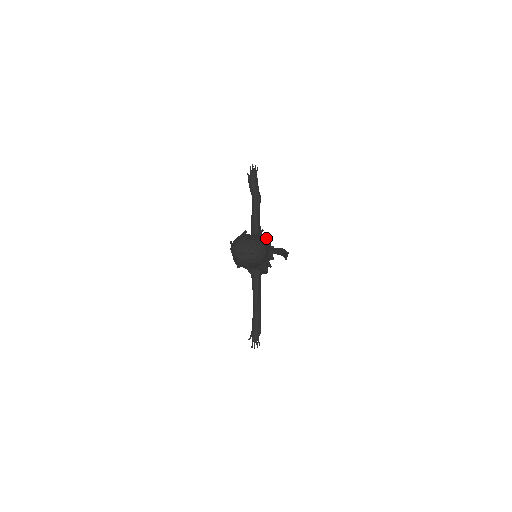
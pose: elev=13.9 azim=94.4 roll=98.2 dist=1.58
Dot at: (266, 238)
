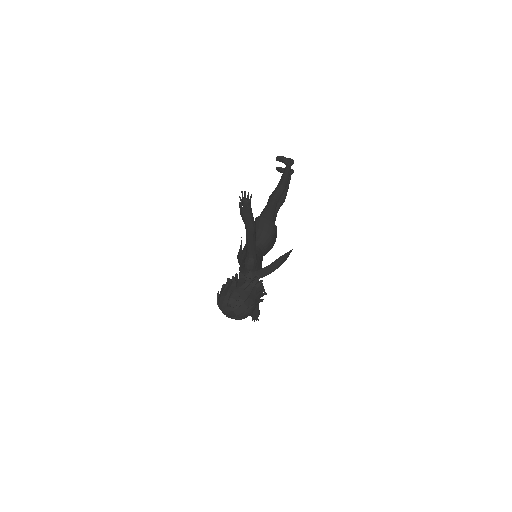
Dot at: (257, 284)
